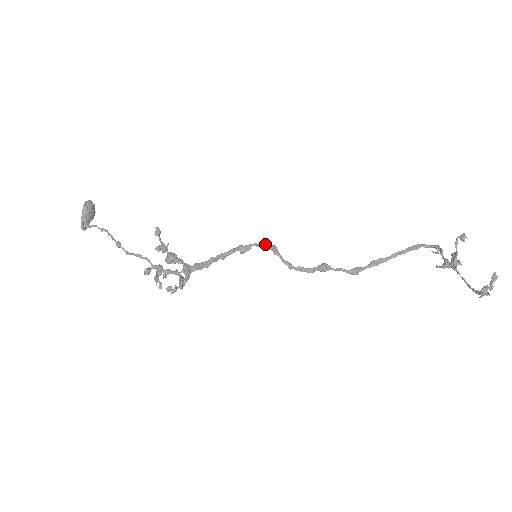
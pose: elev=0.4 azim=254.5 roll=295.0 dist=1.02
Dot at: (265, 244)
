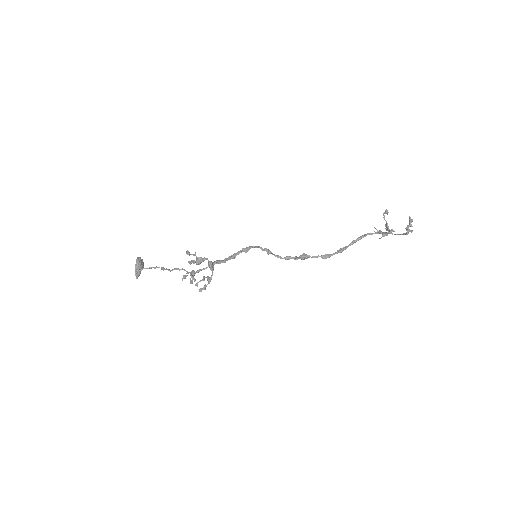
Dot at: (260, 247)
